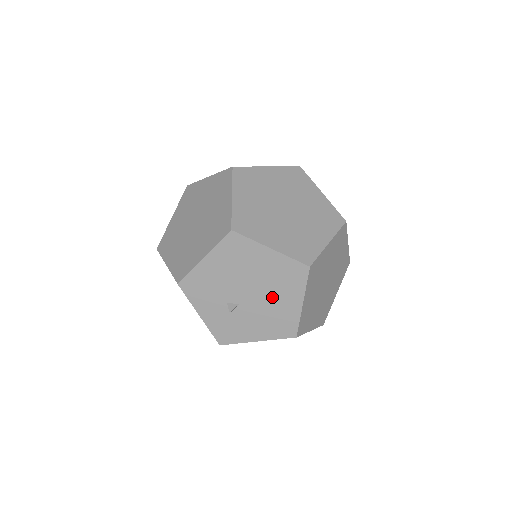
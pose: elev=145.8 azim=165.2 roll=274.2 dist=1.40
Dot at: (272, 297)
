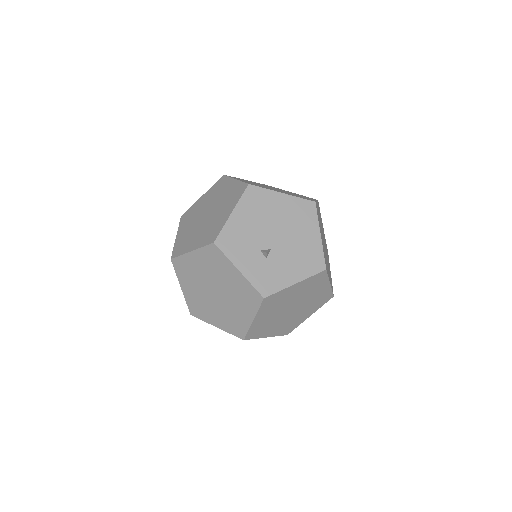
Dot at: (295, 235)
